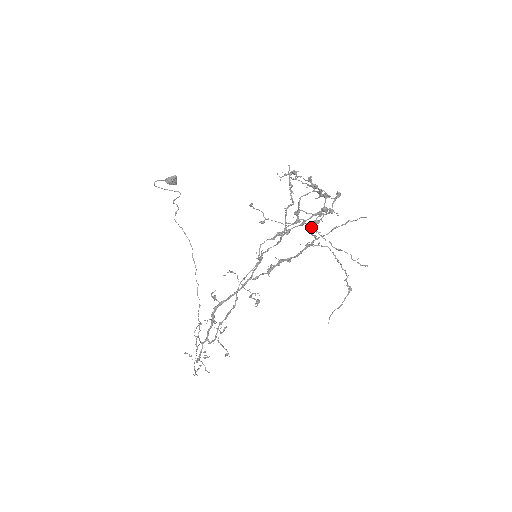
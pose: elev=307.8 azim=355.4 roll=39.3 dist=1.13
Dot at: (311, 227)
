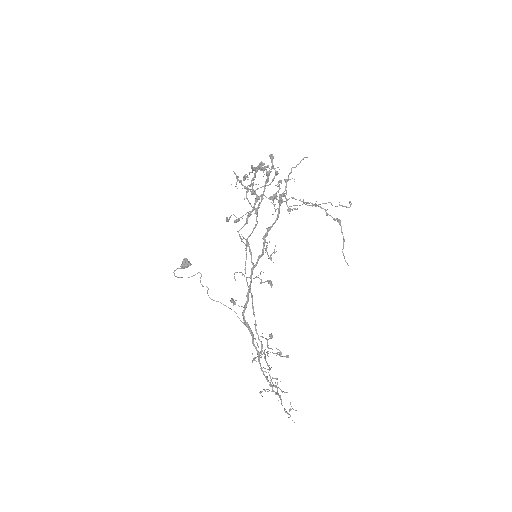
Dot at: (273, 197)
